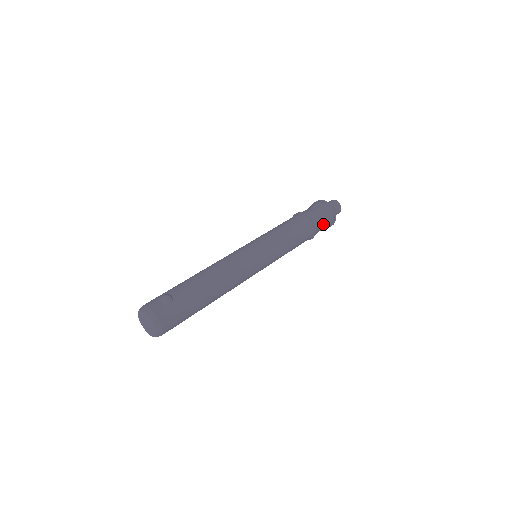
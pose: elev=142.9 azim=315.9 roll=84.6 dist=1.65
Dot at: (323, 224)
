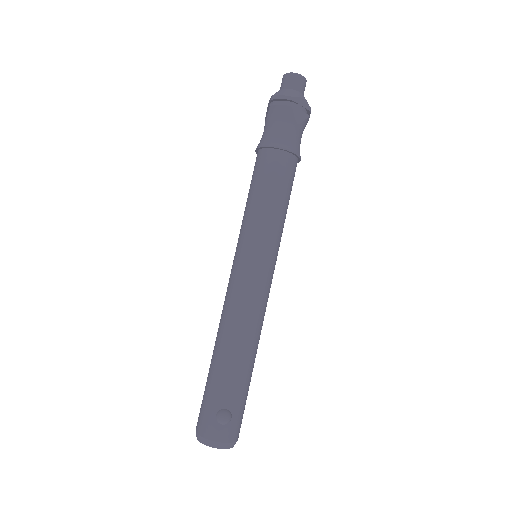
Dot at: (301, 136)
